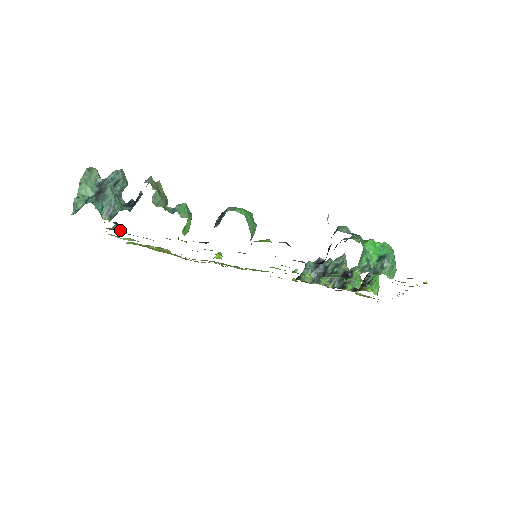
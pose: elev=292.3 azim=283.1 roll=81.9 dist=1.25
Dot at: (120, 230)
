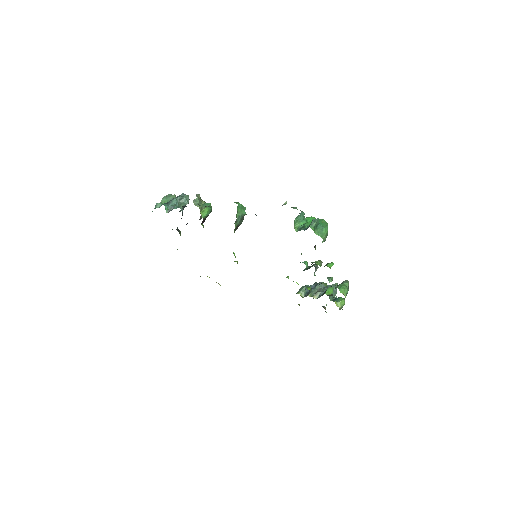
Dot at: occluded
